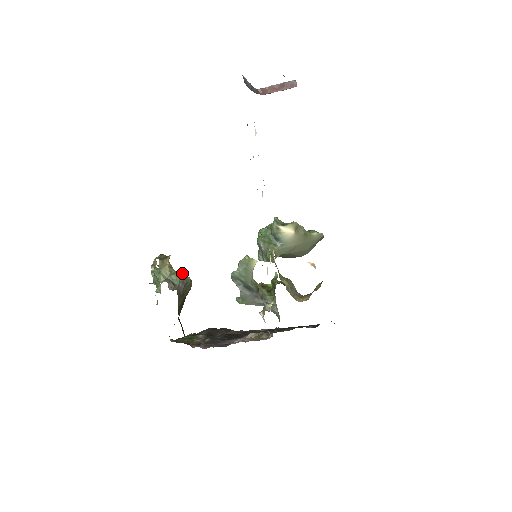
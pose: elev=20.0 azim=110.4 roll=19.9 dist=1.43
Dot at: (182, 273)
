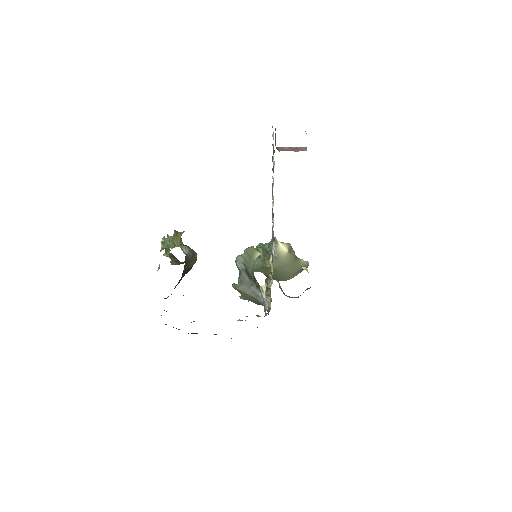
Dot at: occluded
